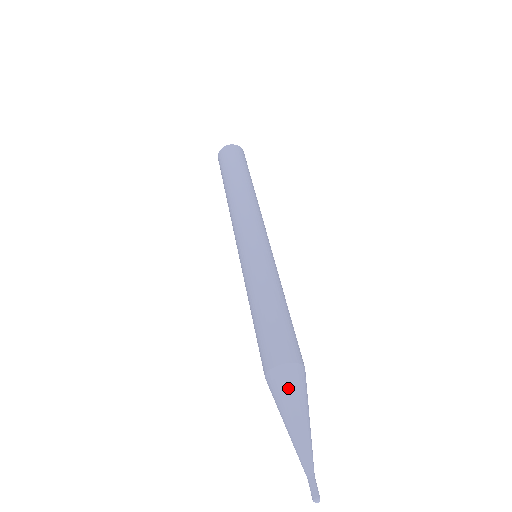
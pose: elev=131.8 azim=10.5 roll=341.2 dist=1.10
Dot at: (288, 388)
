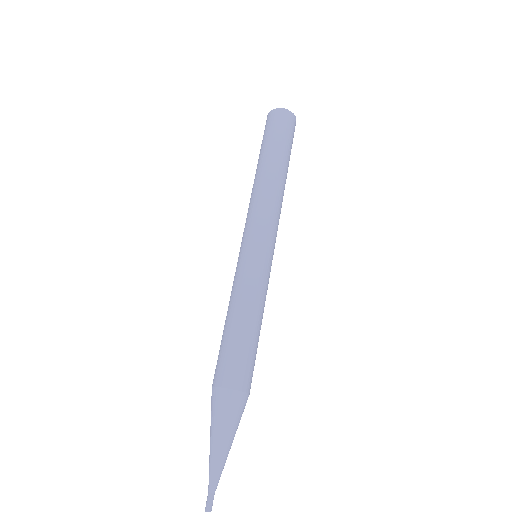
Dot at: (230, 413)
